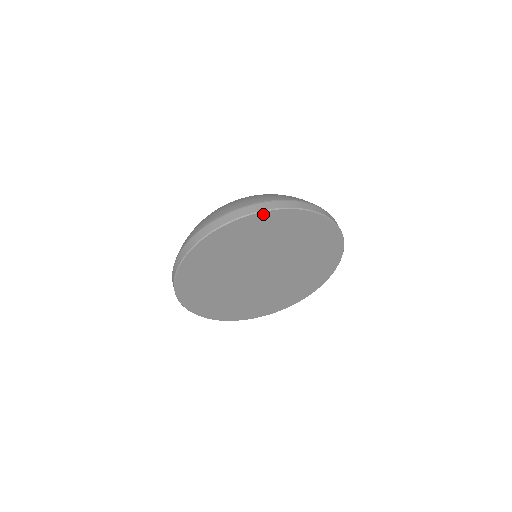
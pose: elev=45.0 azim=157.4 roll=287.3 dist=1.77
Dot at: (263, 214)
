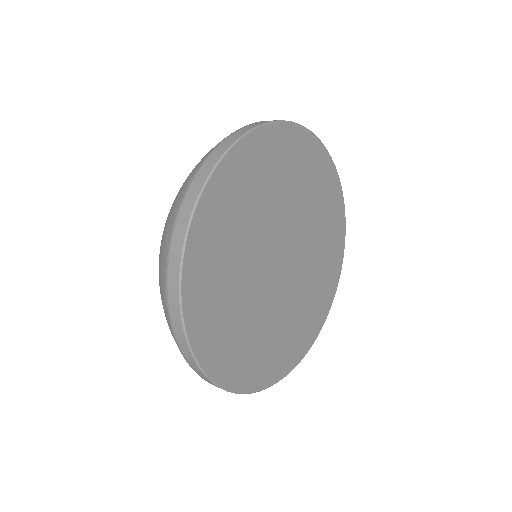
Dot at: (186, 302)
